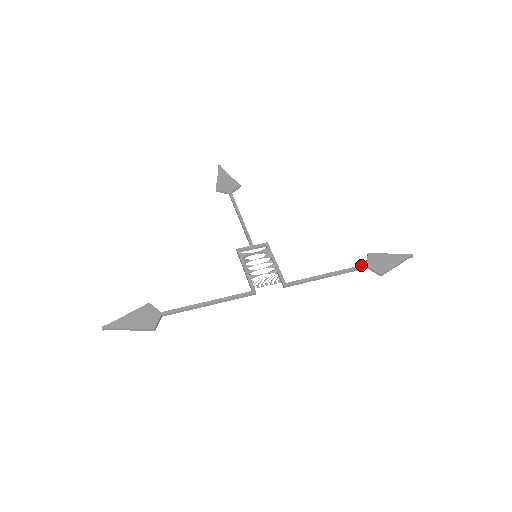
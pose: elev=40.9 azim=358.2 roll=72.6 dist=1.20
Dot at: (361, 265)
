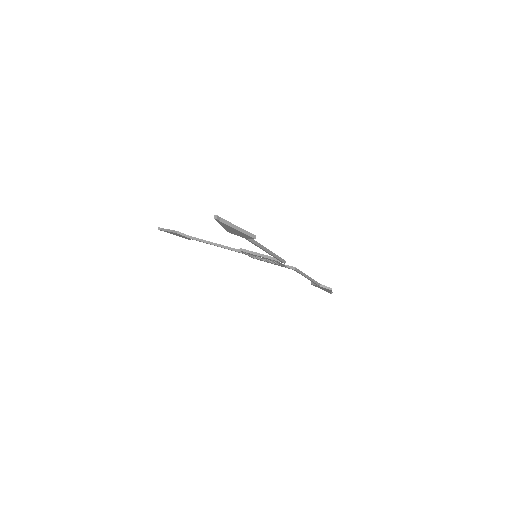
Dot at: occluded
